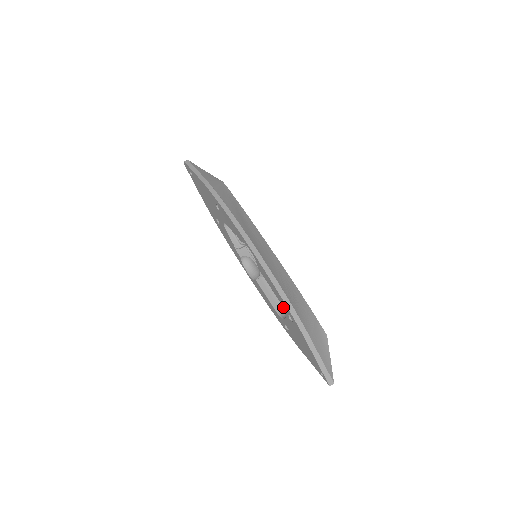
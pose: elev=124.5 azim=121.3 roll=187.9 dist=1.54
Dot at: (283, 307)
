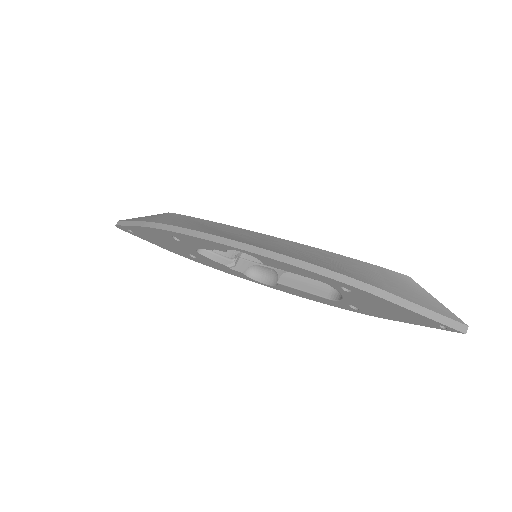
Dot at: occluded
